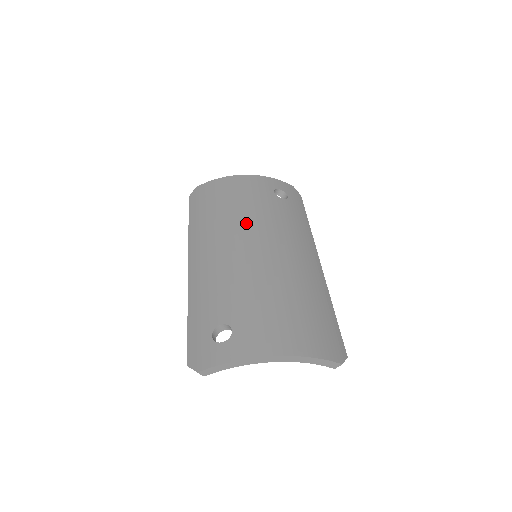
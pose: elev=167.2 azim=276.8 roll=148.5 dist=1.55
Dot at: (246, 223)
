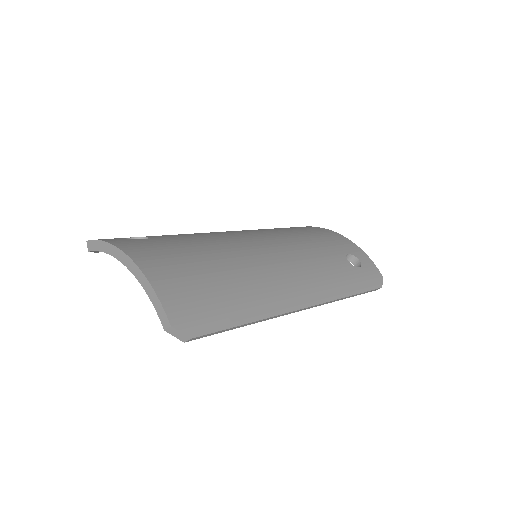
Dot at: (282, 237)
